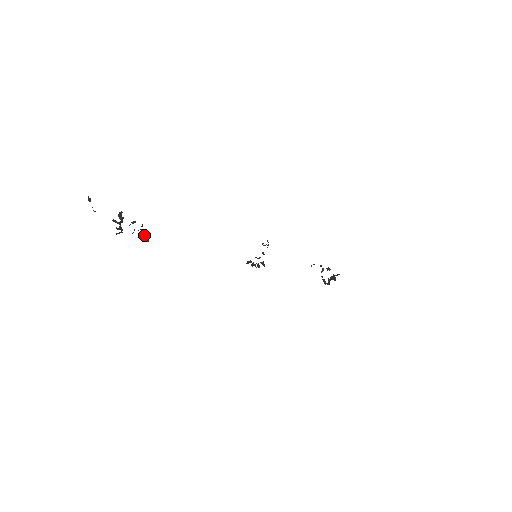
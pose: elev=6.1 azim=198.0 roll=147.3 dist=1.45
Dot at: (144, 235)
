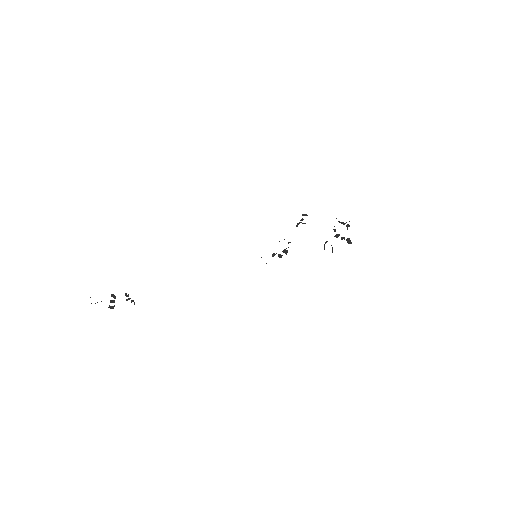
Dot at: (131, 301)
